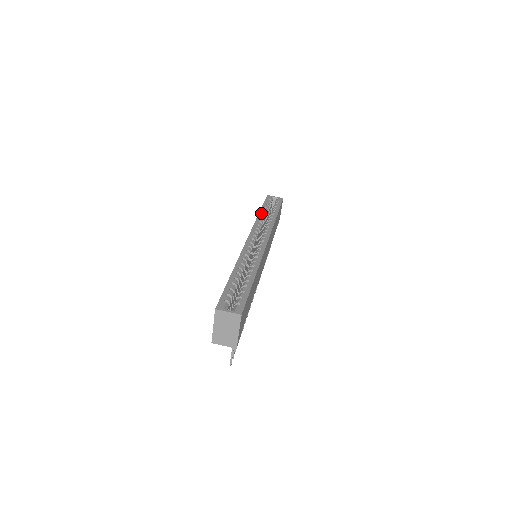
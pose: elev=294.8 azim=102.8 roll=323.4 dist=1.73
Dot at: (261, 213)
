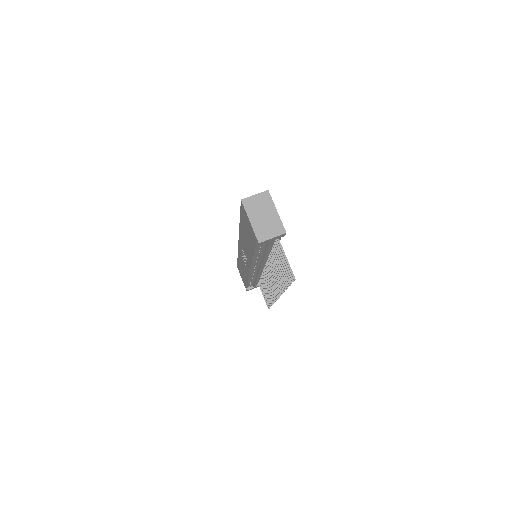
Dot at: occluded
